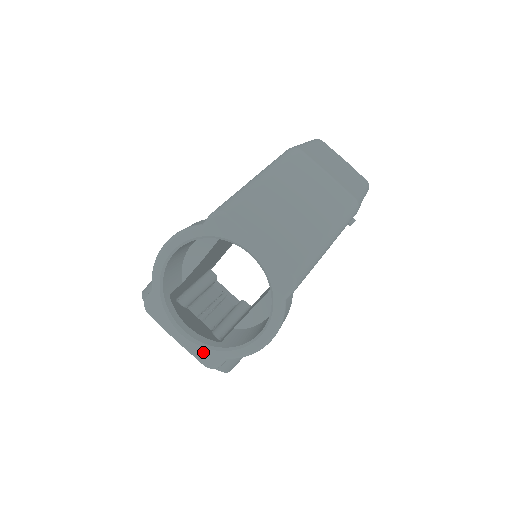
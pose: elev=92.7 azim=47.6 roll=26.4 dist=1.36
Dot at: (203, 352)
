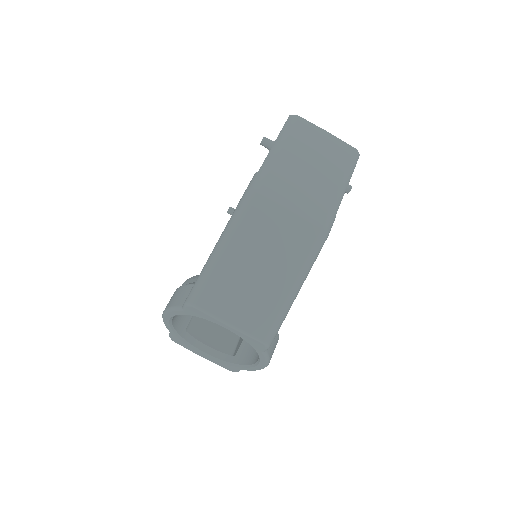
Dot at: (223, 365)
